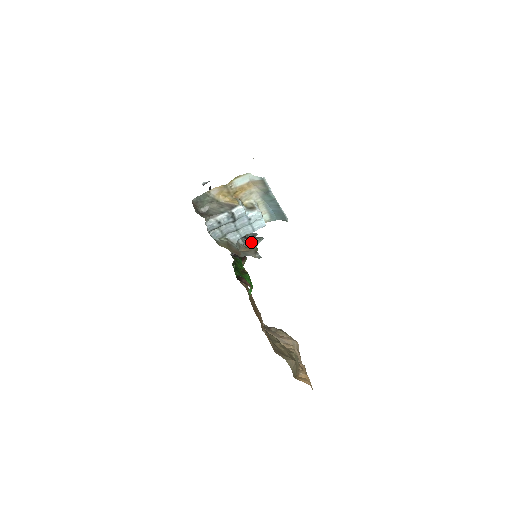
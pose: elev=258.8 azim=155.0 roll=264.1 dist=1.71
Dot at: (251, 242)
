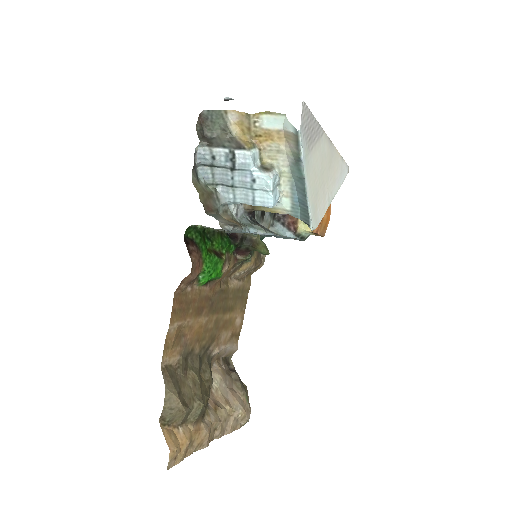
Dot at: (250, 223)
